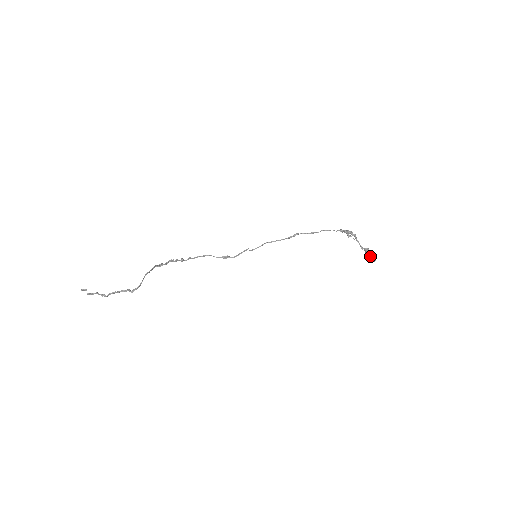
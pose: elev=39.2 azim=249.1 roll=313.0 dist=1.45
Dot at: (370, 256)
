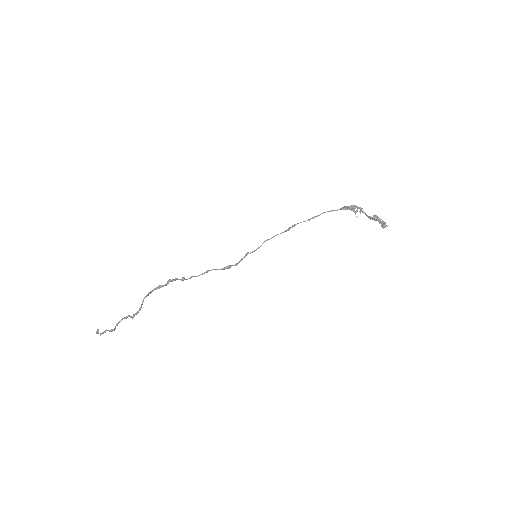
Dot at: (380, 223)
